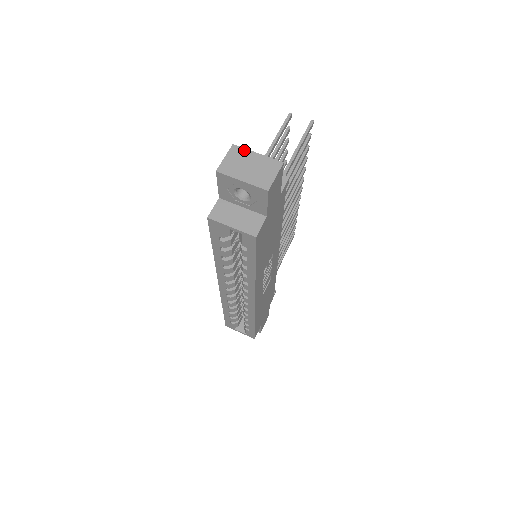
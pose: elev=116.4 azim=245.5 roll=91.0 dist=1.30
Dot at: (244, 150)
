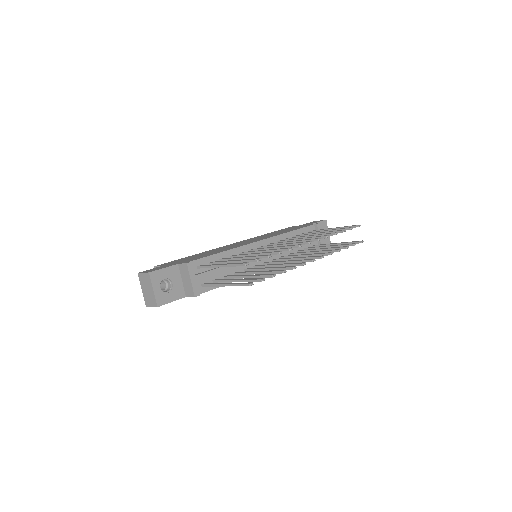
Dot at: (150, 281)
